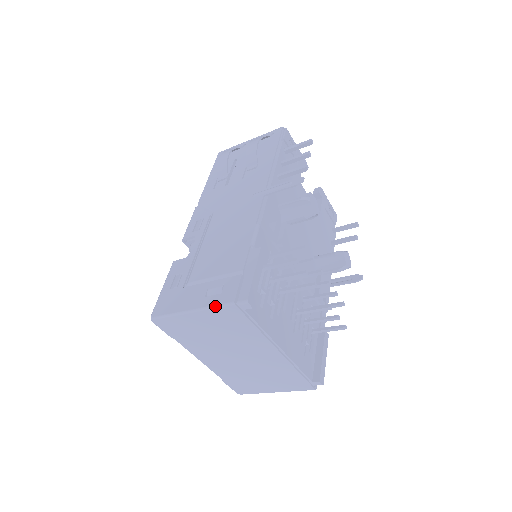
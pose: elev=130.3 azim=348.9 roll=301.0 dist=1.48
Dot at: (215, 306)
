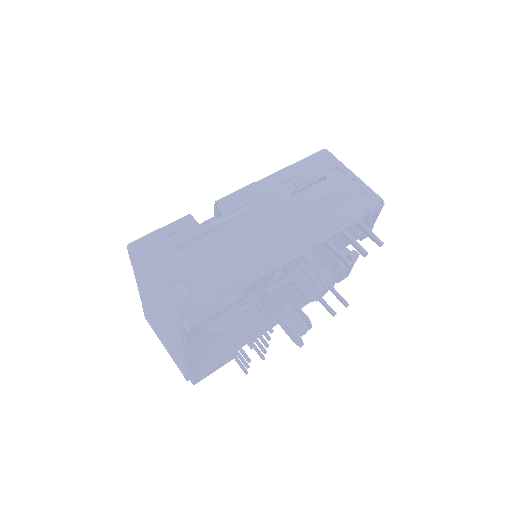
Dot at: (169, 304)
